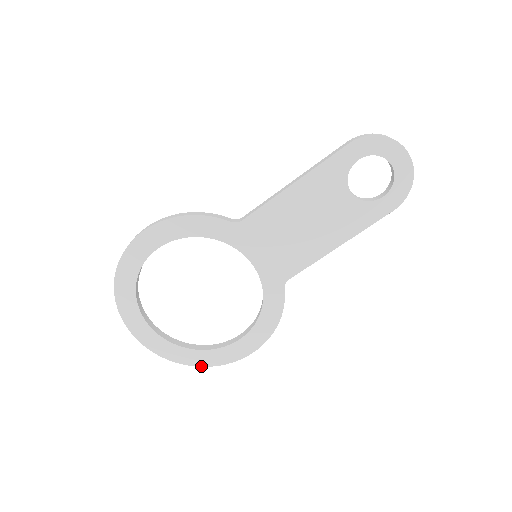
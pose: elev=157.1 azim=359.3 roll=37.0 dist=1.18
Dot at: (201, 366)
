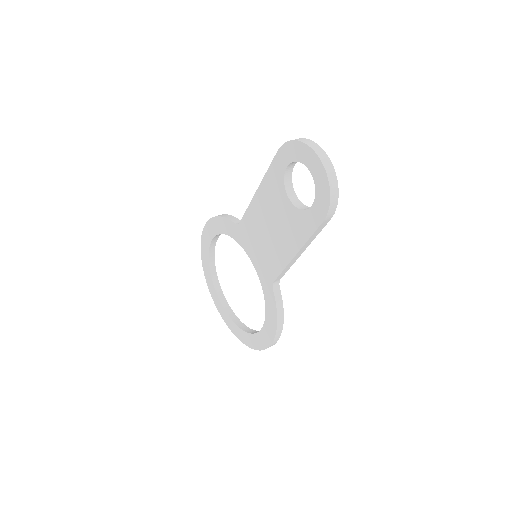
Dot at: (248, 346)
